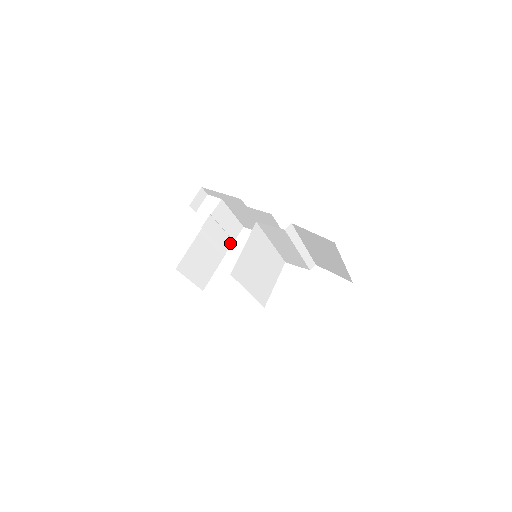
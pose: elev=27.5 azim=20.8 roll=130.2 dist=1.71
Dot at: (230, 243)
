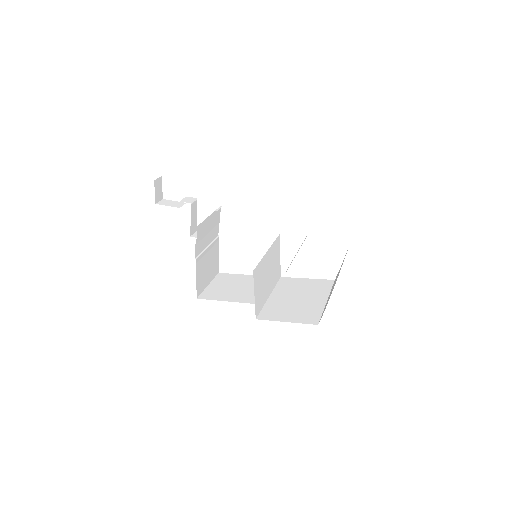
Dot at: (217, 226)
